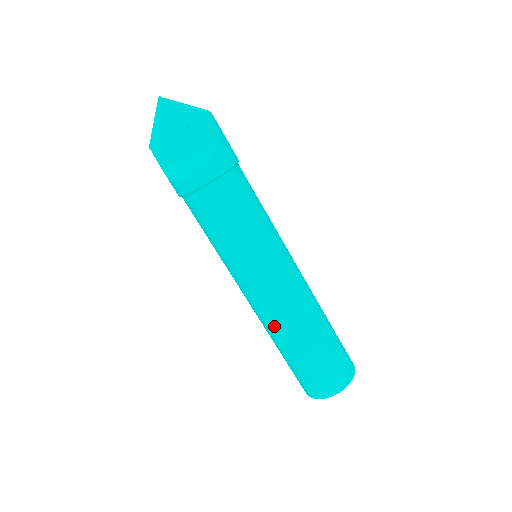
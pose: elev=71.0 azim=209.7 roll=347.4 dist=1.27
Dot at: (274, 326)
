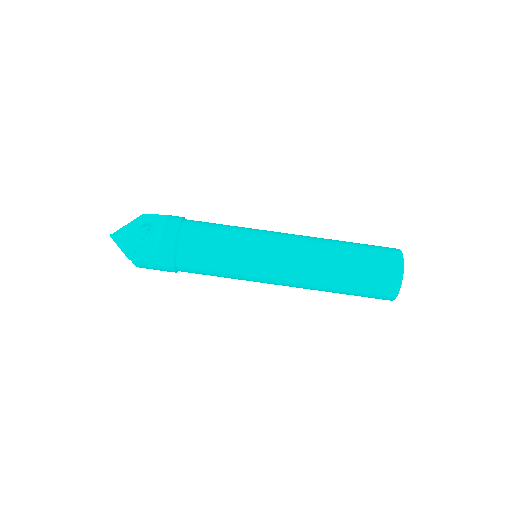
Dot at: (315, 258)
